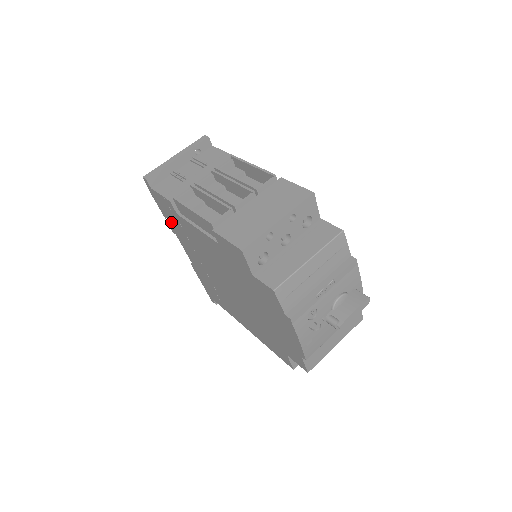
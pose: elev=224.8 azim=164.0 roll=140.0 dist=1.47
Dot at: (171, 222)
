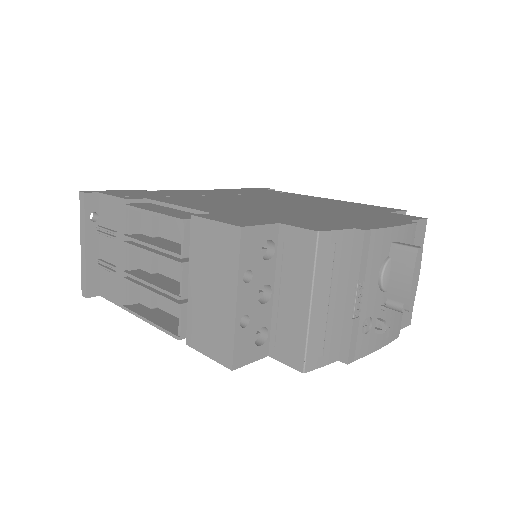
Dot at: occluded
